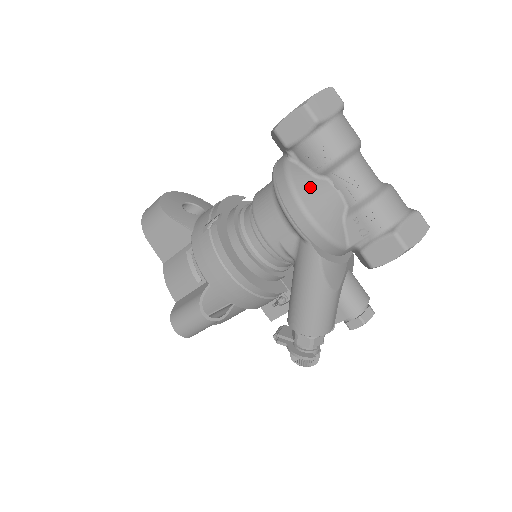
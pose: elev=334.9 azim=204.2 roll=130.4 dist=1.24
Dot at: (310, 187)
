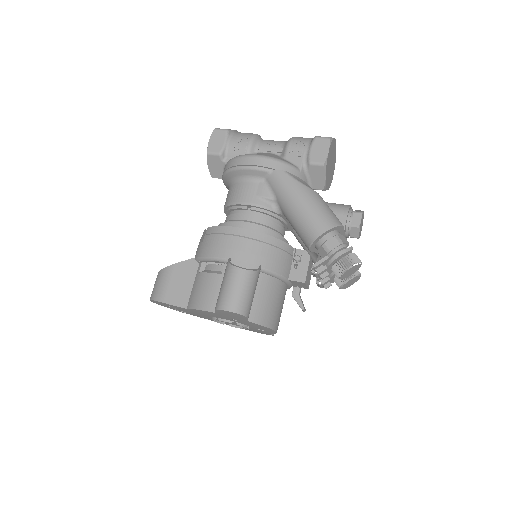
Dot at: occluded
